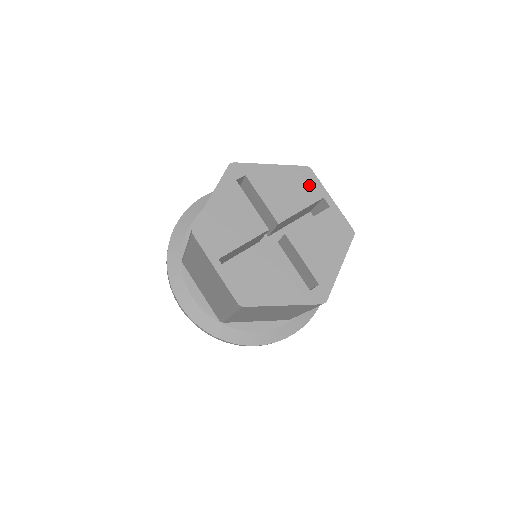
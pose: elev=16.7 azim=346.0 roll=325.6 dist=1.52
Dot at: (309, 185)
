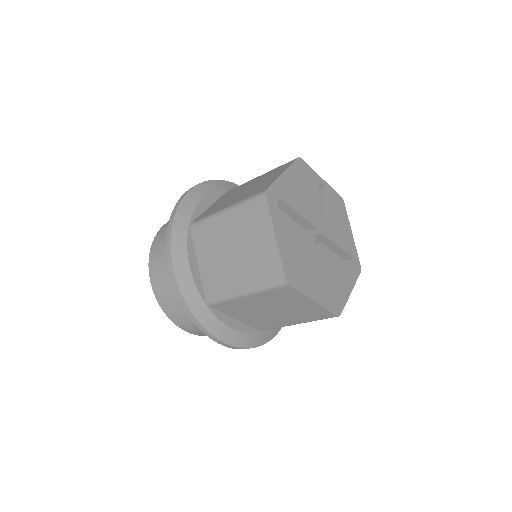
Dot at: (308, 176)
